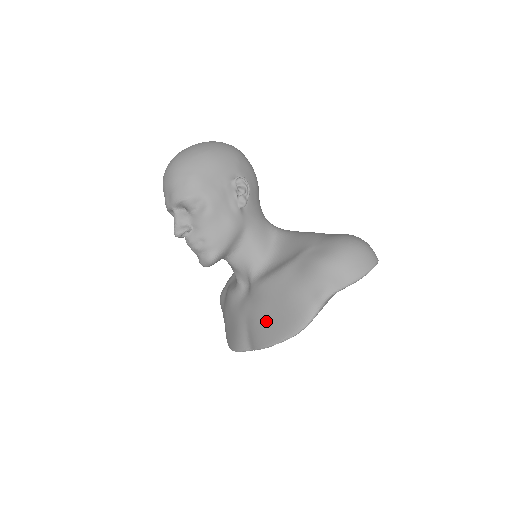
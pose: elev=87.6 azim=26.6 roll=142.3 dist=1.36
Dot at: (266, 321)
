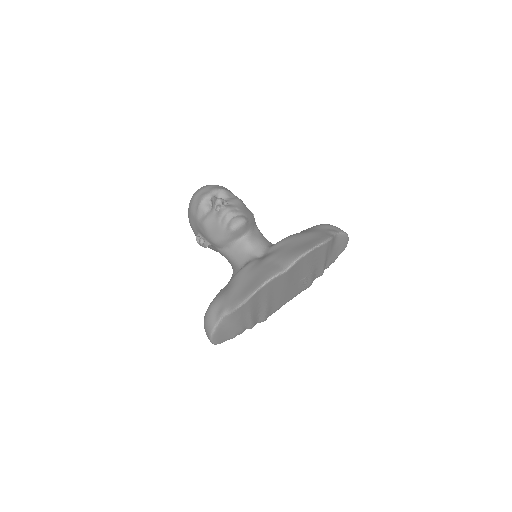
Dot at: (296, 247)
